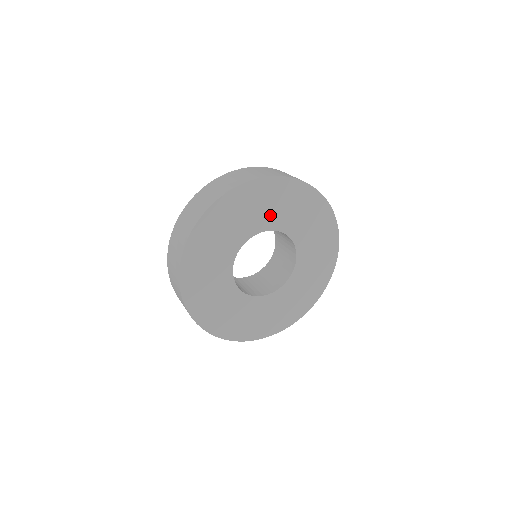
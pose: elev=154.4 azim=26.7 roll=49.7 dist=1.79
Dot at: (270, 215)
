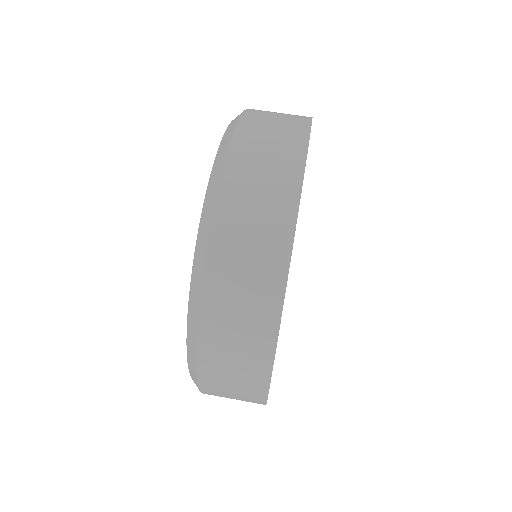
Dot at: occluded
